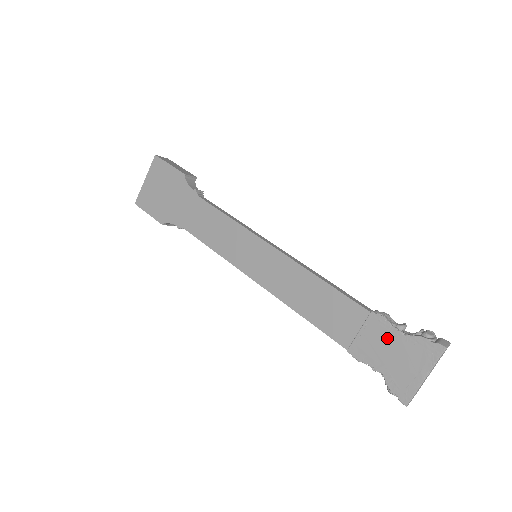
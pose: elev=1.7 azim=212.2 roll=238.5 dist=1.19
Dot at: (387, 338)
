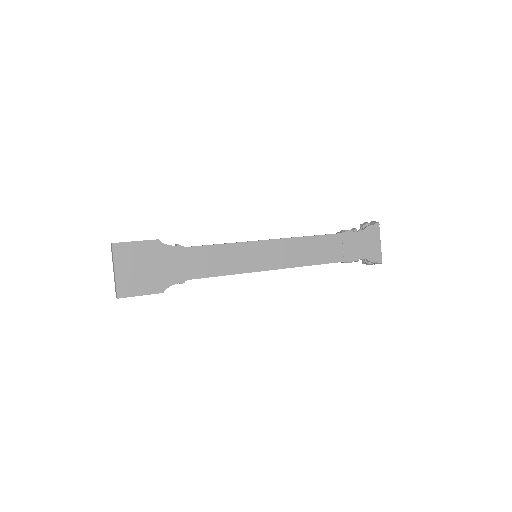
Dot at: (356, 239)
